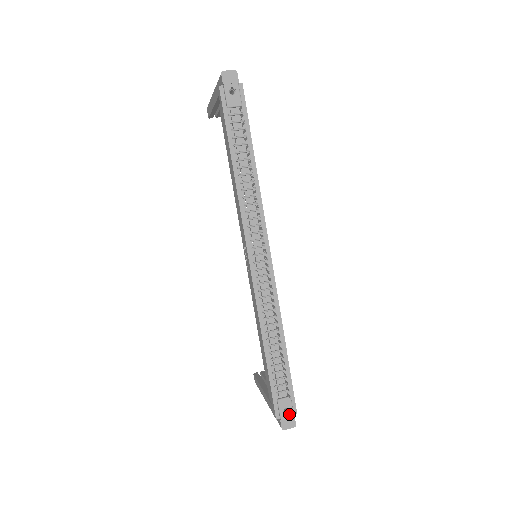
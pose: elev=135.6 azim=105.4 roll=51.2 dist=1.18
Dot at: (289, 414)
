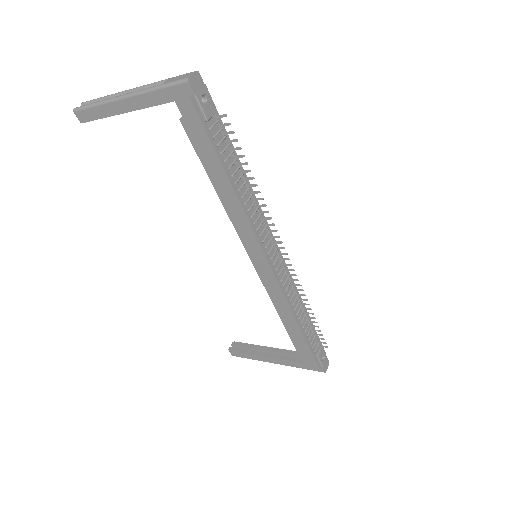
Dot at: (325, 359)
